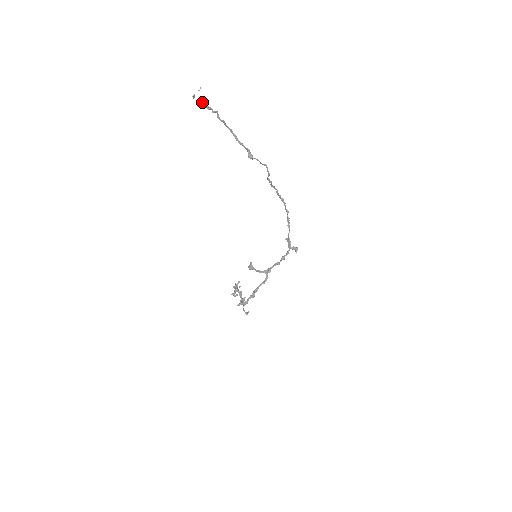
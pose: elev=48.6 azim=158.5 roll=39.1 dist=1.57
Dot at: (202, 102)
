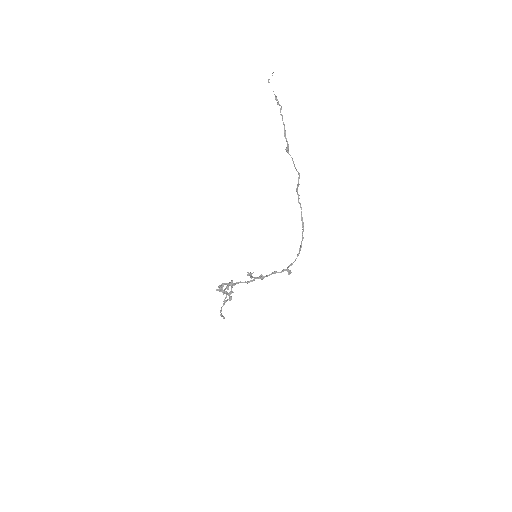
Dot at: occluded
